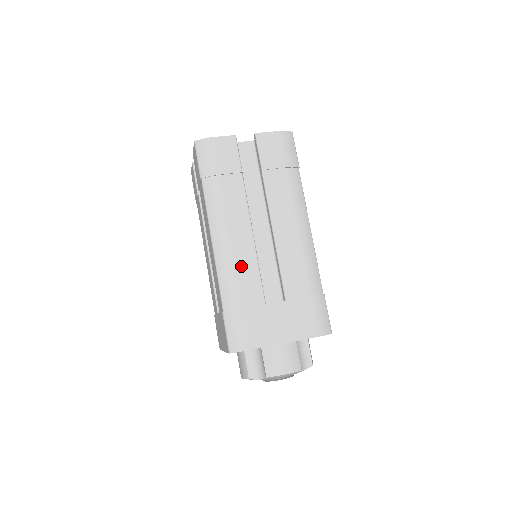
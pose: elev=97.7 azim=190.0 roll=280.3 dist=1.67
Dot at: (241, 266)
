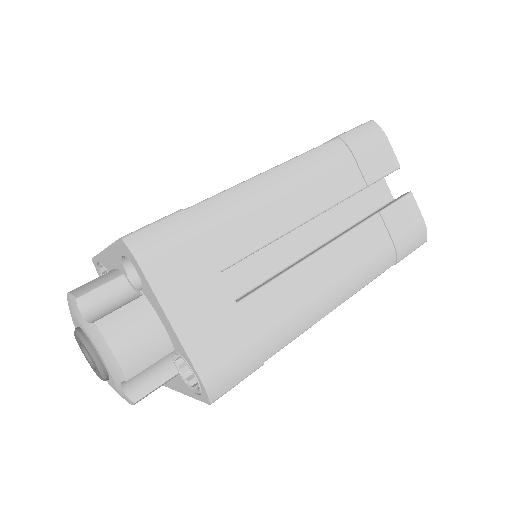
Dot at: (259, 217)
